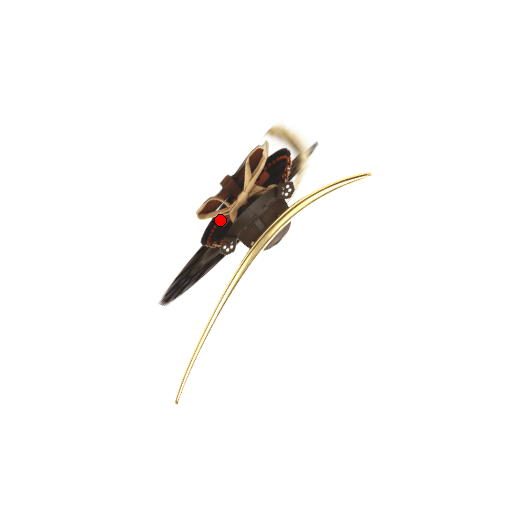
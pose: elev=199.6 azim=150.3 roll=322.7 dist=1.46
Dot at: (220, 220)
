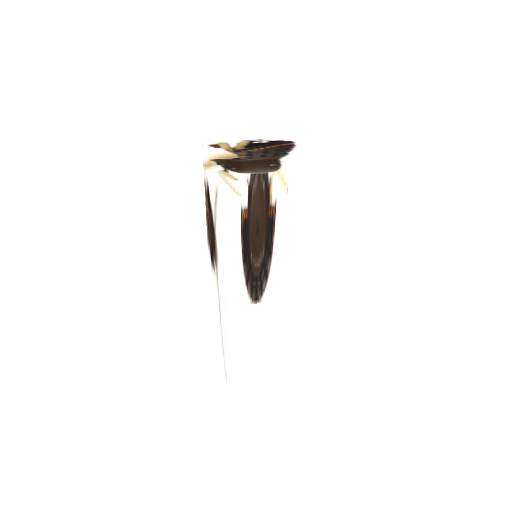
Dot at: (210, 247)
